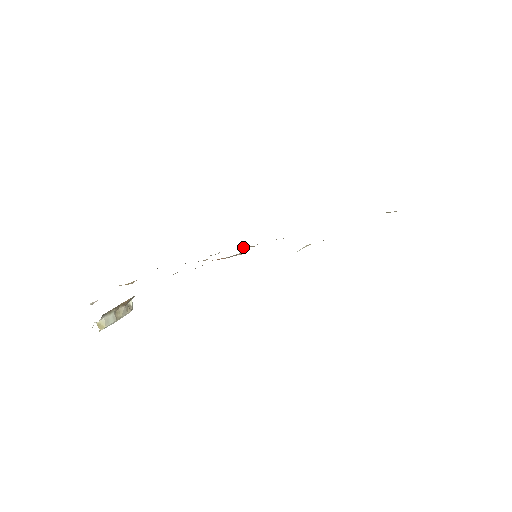
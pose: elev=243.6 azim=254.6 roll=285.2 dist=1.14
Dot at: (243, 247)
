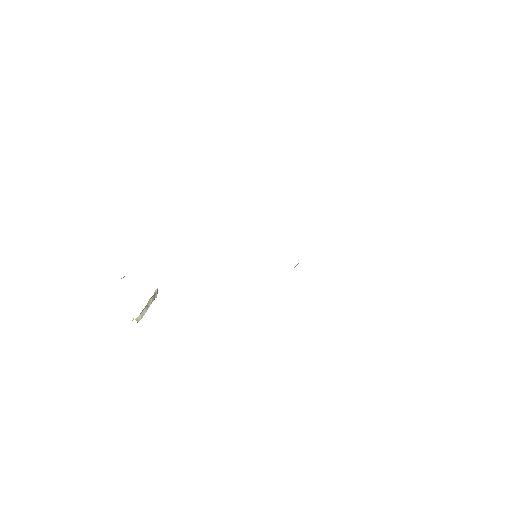
Dot at: occluded
